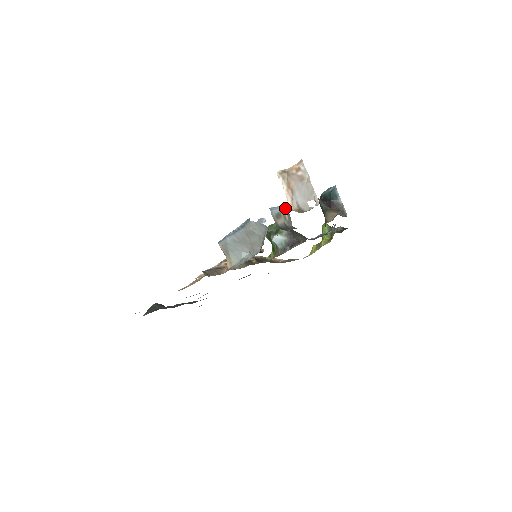
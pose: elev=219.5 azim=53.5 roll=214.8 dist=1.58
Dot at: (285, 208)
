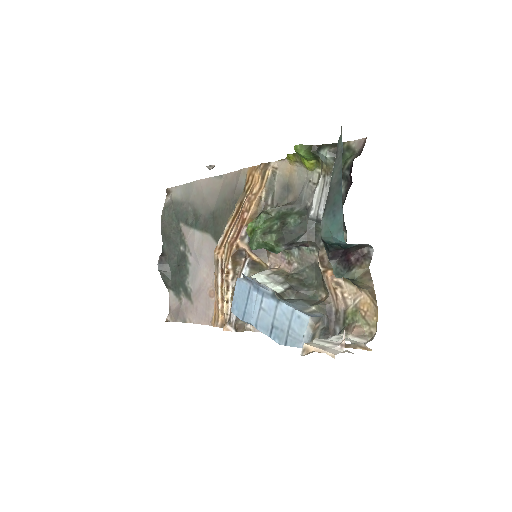
Dot at: (314, 327)
